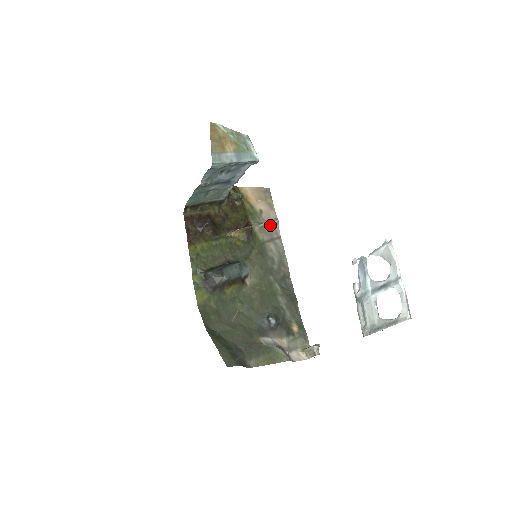
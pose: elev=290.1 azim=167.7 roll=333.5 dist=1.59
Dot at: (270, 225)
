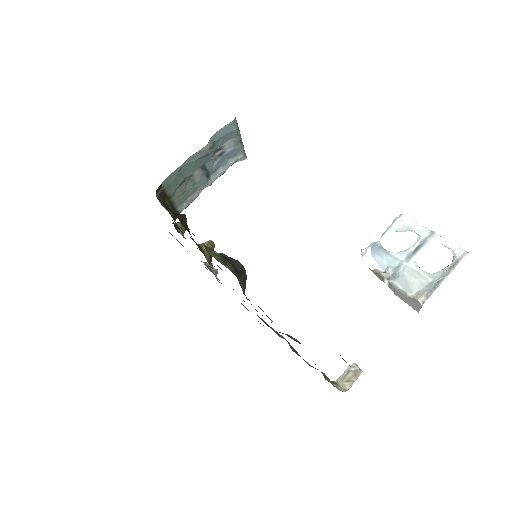
Dot at: (213, 271)
